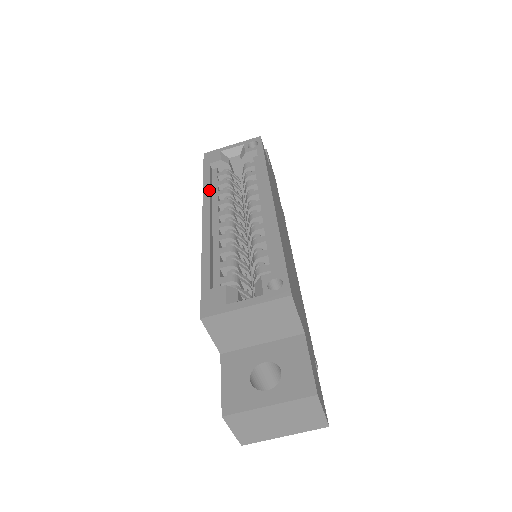
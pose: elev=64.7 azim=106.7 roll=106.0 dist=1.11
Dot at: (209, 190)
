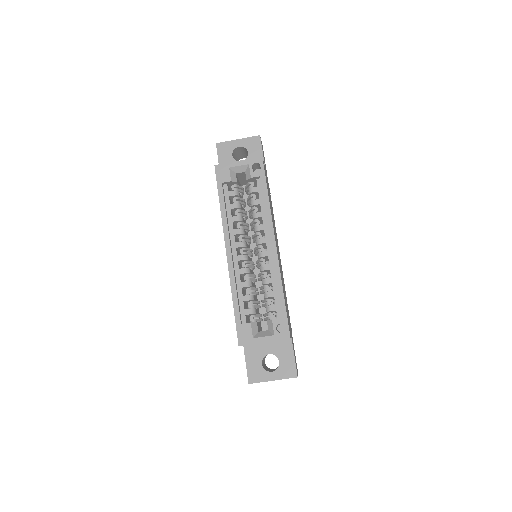
Dot at: (227, 221)
